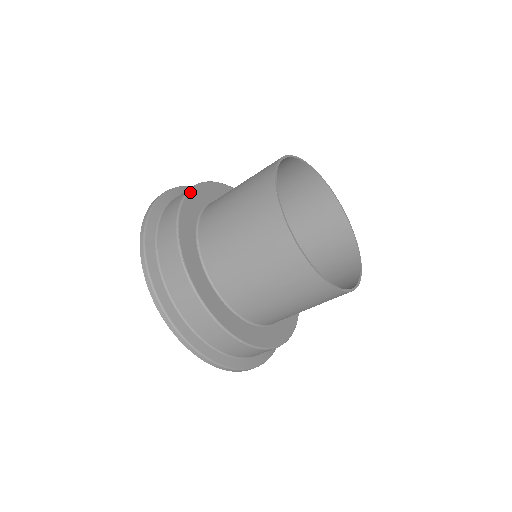
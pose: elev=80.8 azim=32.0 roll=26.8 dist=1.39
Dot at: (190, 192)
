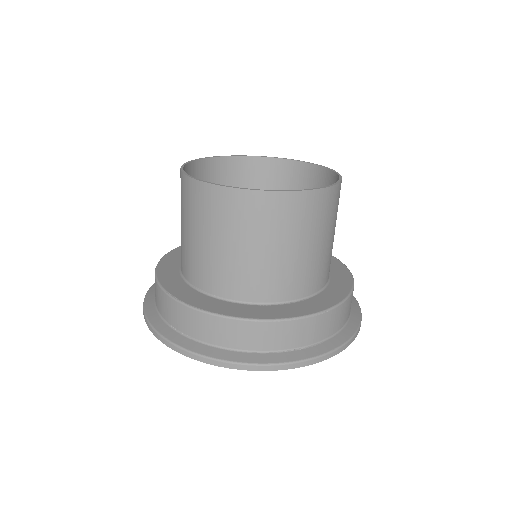
Dot at: (158, 267)
